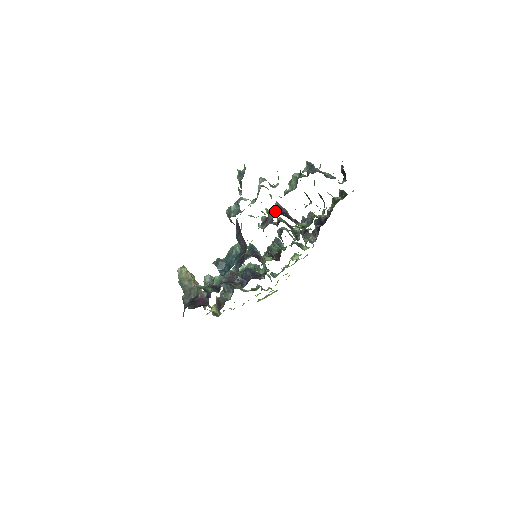
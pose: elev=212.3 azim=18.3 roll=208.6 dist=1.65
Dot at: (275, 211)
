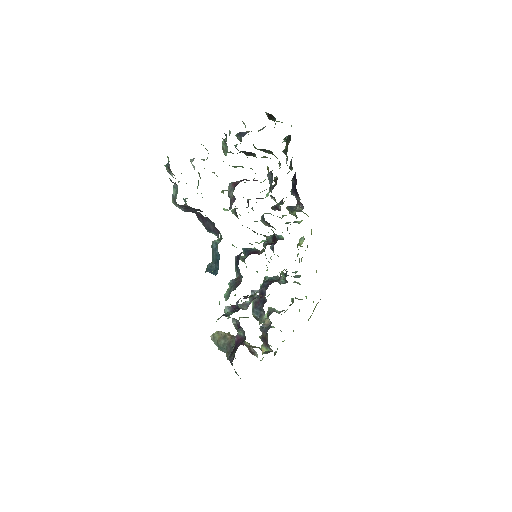
Dot at: (231, 189)
